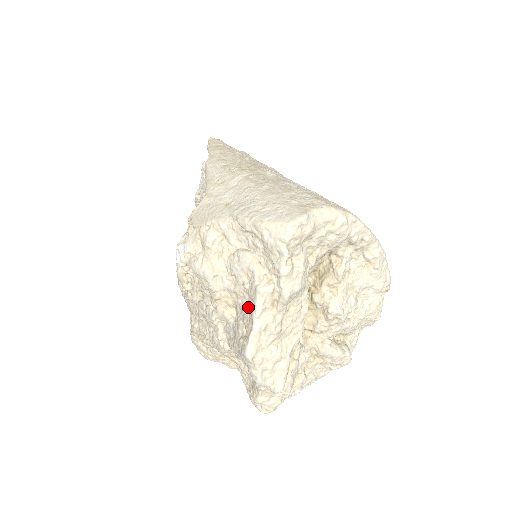
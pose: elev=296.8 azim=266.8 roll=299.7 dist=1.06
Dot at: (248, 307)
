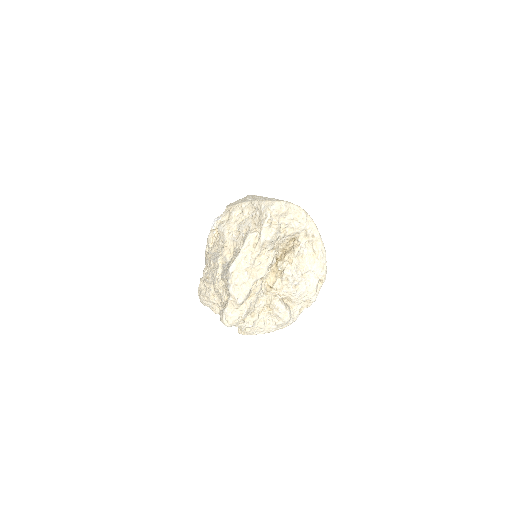
Dot at: (240, 248)
